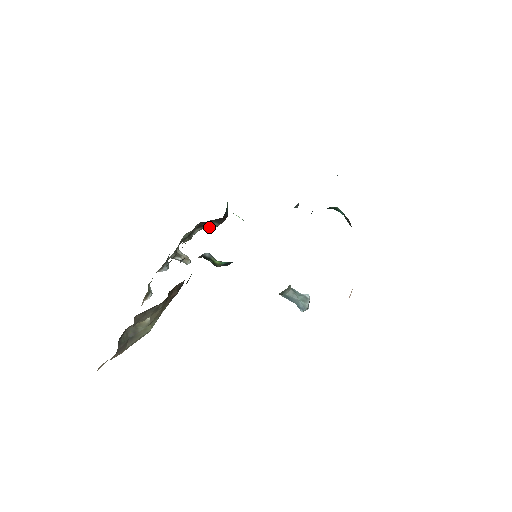
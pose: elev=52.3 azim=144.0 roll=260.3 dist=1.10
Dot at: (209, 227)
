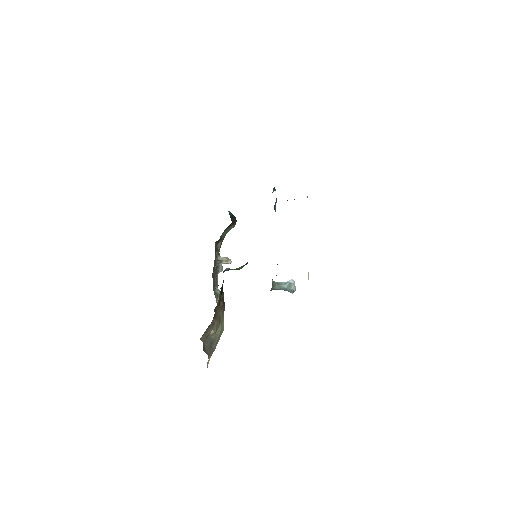
Dot at: occluded
